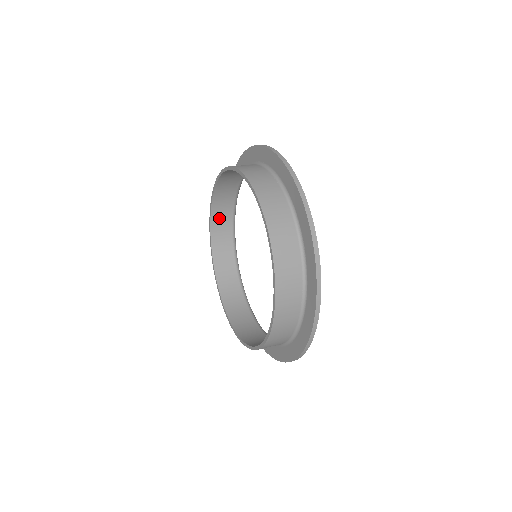
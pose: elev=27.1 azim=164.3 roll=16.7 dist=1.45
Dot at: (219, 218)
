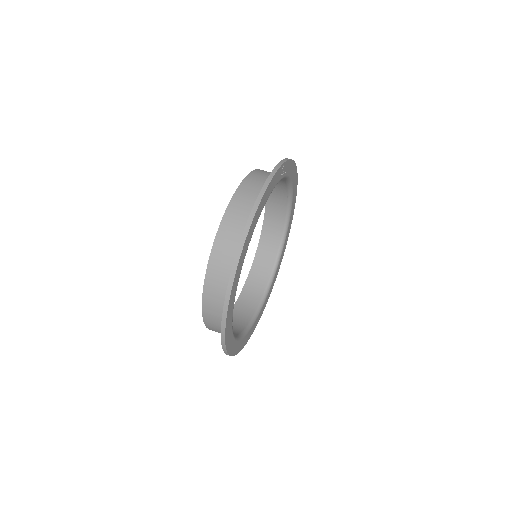
Dot at: occluded
